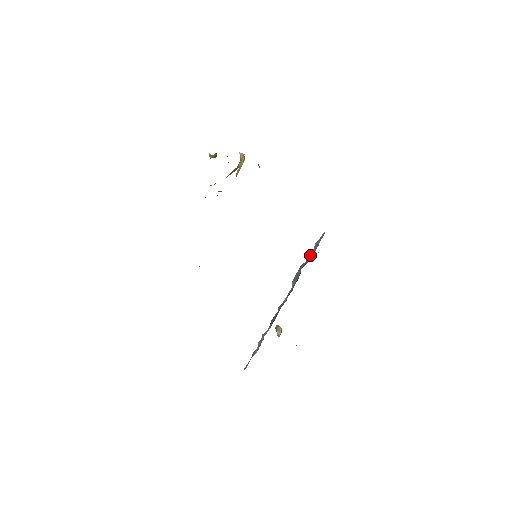
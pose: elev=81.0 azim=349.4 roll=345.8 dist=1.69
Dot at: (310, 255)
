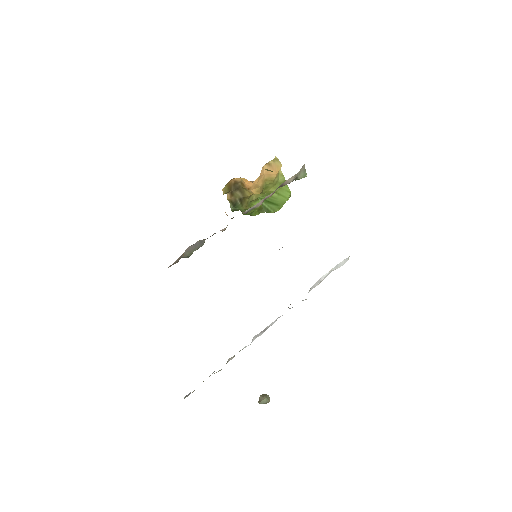
Dot at: (324, 275)
